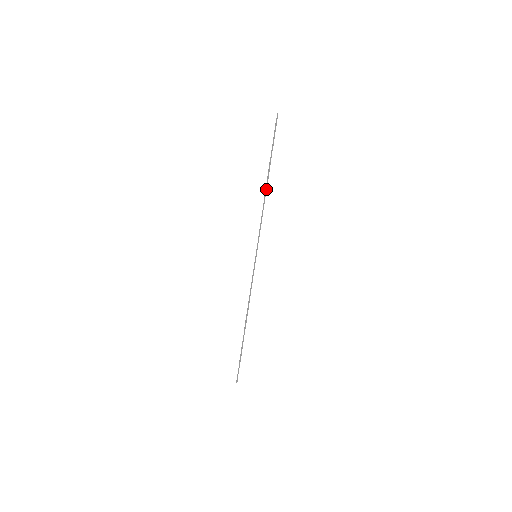
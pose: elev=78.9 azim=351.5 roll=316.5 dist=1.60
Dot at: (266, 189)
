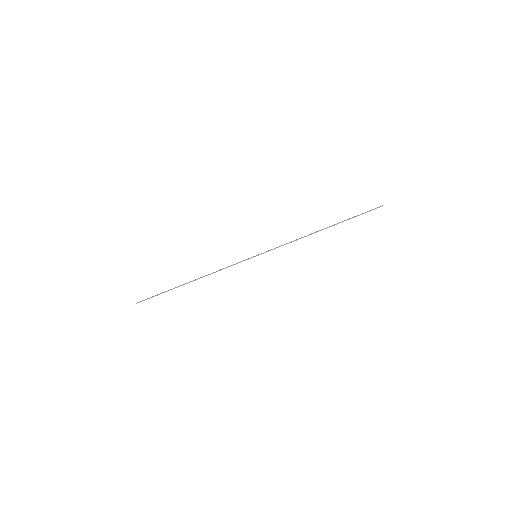
Dot at: occluded
